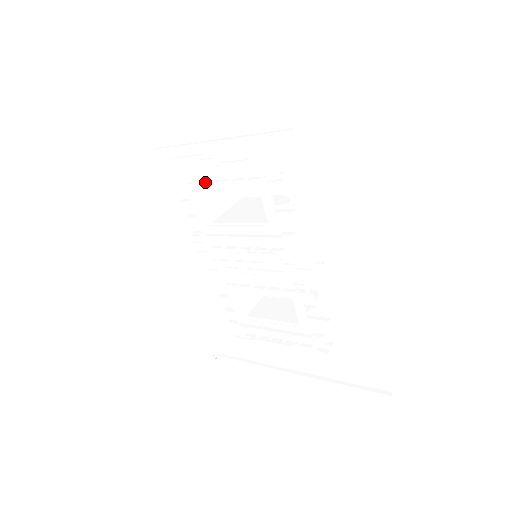
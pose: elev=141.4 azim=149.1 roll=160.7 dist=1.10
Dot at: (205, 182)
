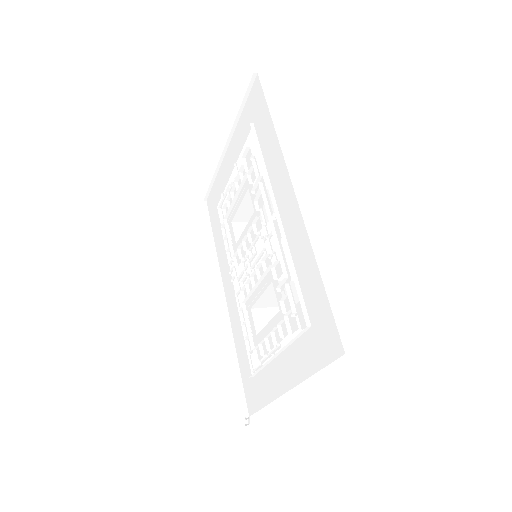
Dot at: (230, 206)
